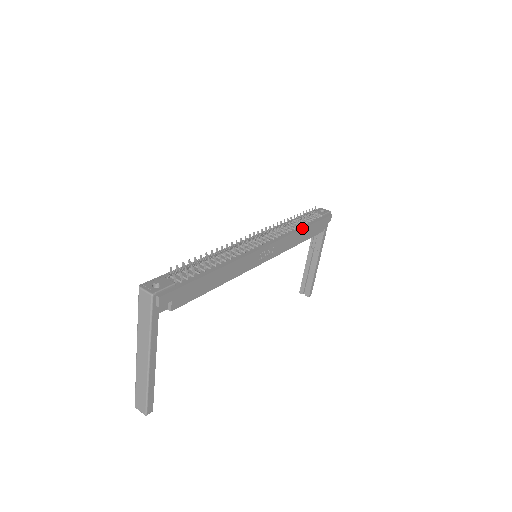
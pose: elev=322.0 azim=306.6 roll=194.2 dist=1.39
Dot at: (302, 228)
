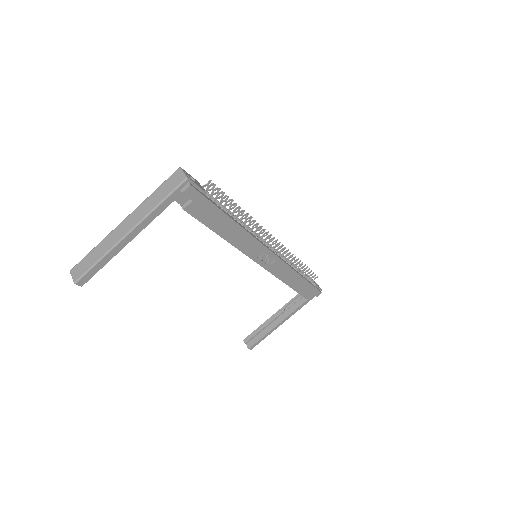
Dot at: (300, 274)
